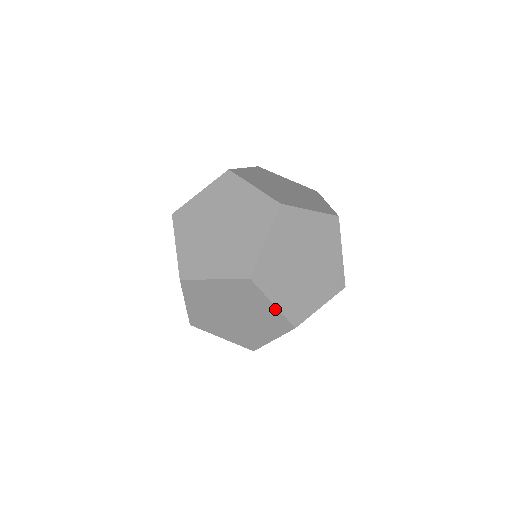
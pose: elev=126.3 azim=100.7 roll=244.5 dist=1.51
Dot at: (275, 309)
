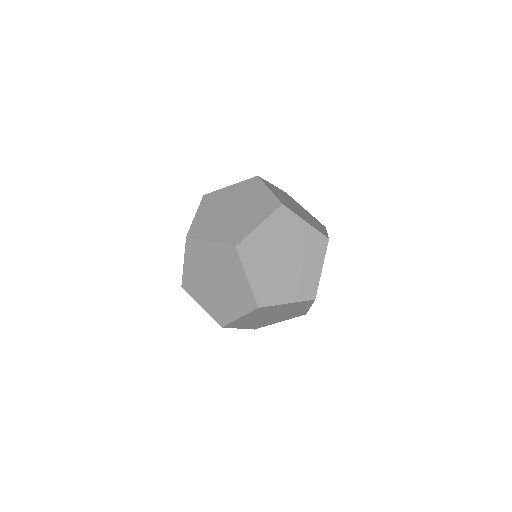
Dot at: (247, 283)
